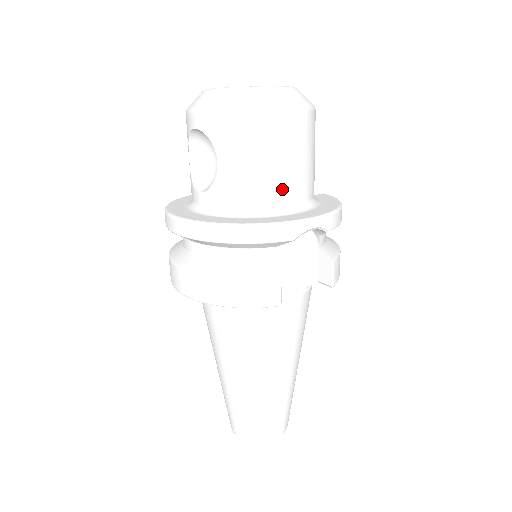
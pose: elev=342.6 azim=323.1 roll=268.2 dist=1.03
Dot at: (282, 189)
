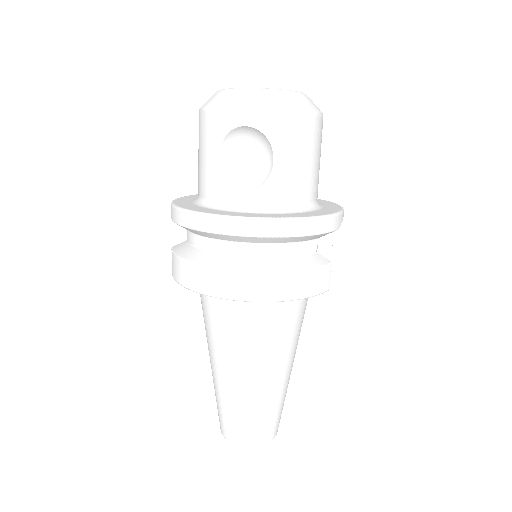
Dot at: (316, 186)
